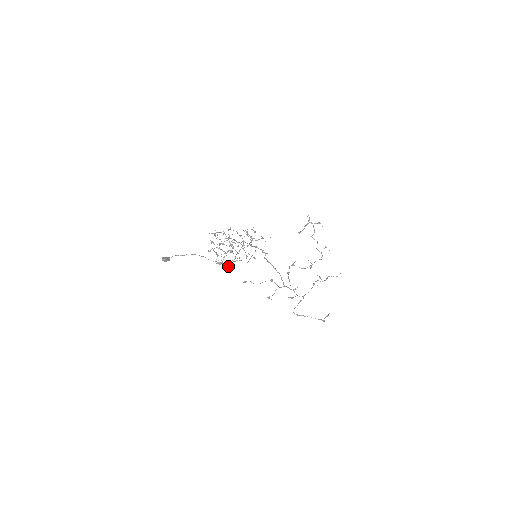
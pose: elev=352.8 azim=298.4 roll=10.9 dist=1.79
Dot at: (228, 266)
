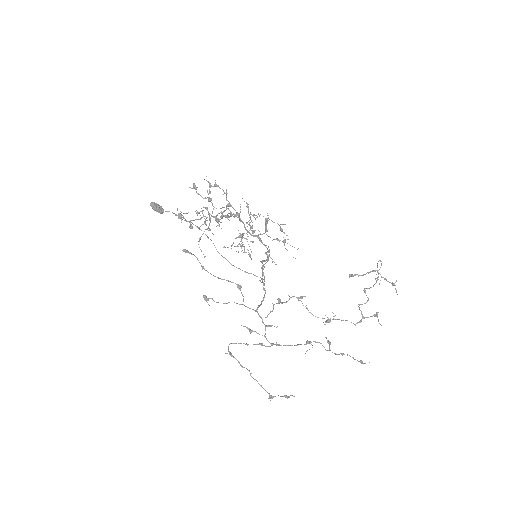
Dot at: (192, 228)
